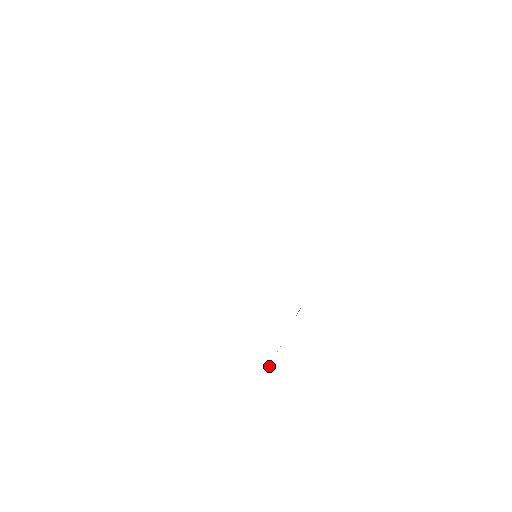
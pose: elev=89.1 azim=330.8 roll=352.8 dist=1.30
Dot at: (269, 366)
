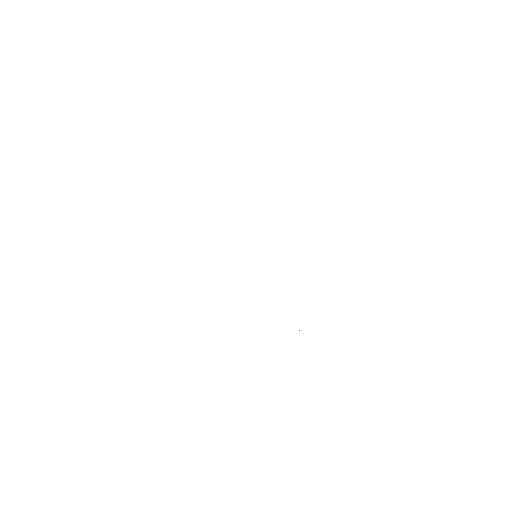
Dot at: occluded
